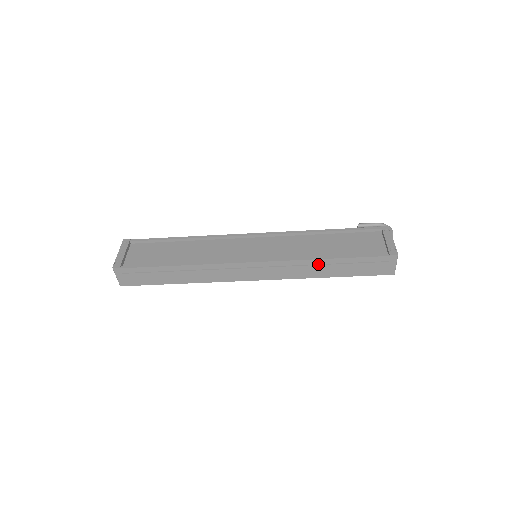
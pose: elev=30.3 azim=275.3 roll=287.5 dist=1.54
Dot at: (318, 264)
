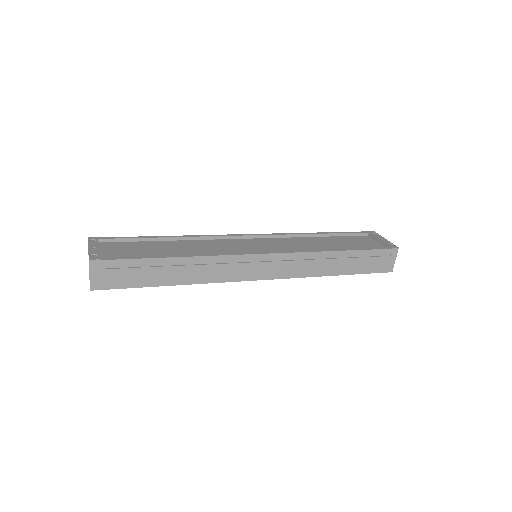
Dot at: (328, 258)
